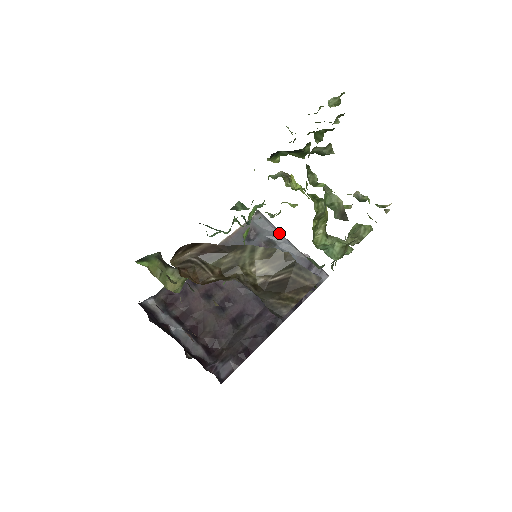
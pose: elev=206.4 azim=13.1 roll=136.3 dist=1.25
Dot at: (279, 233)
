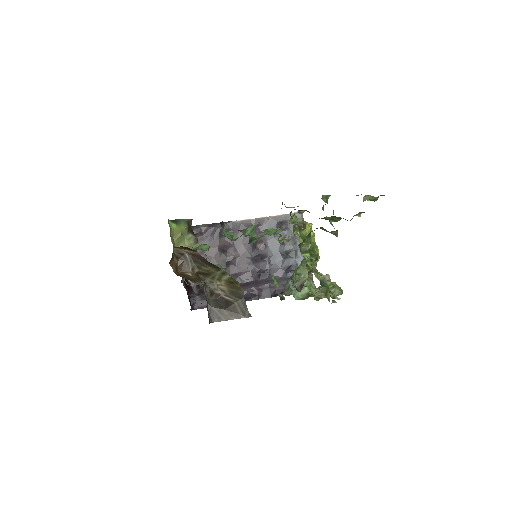
Dot at: occluded
